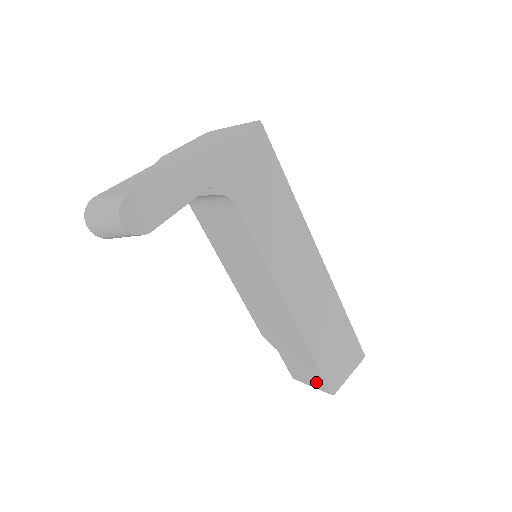
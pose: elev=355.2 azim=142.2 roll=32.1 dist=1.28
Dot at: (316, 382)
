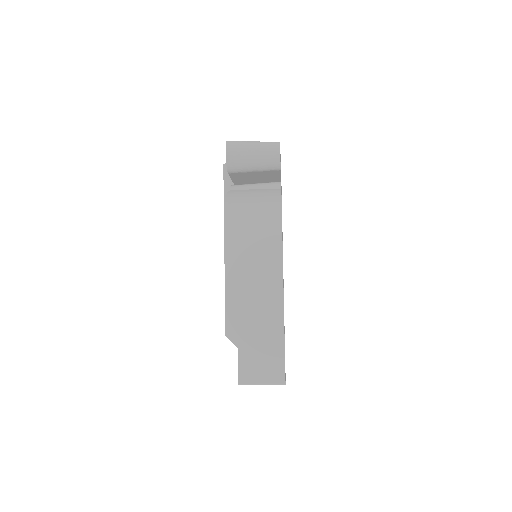
Dot at: (272, 373)
